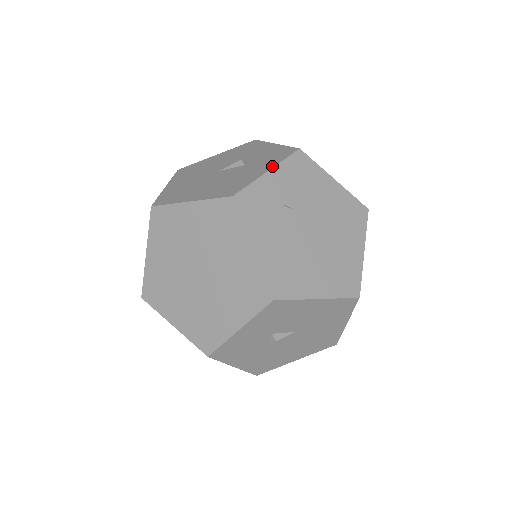
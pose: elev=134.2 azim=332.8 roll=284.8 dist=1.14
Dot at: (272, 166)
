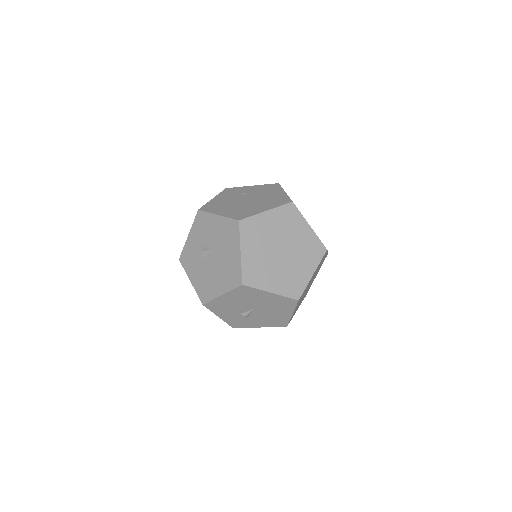
Dot at: occluded
